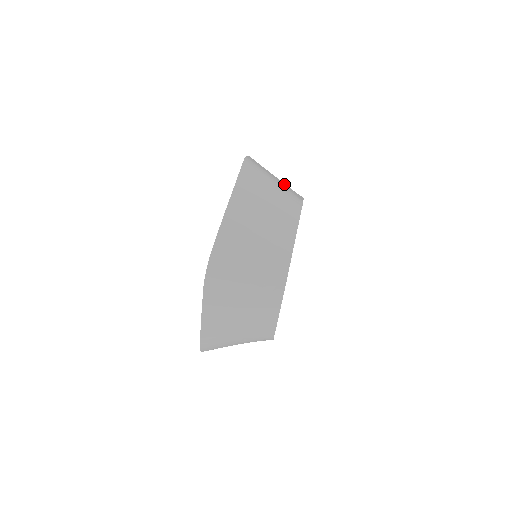
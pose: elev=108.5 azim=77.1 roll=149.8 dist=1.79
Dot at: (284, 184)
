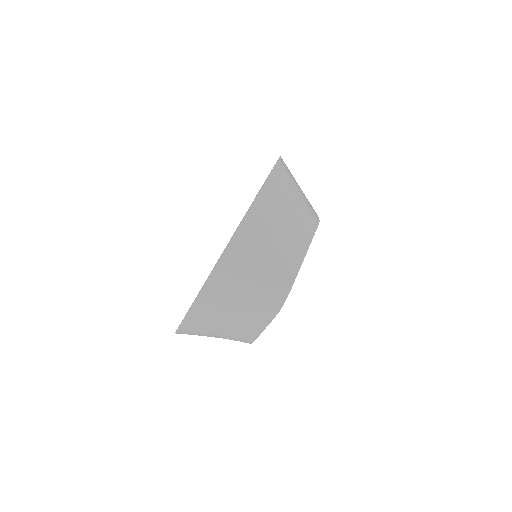
Dot at: (305, 196)
